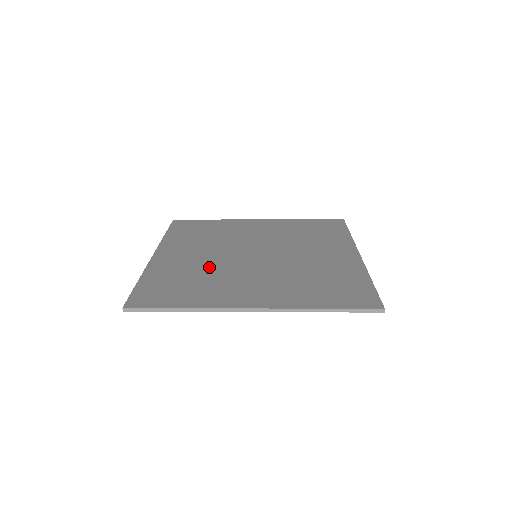
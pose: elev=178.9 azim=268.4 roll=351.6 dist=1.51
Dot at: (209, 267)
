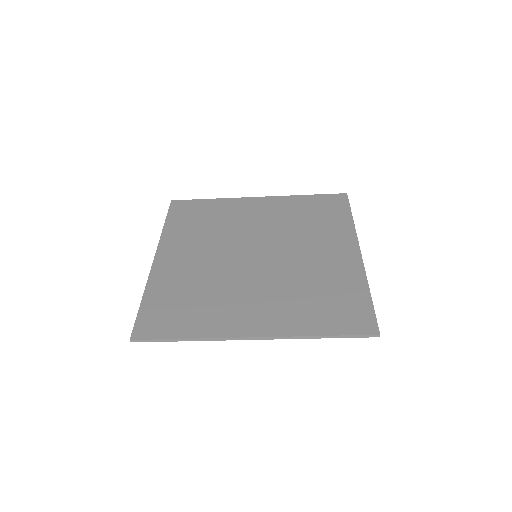
Dot at: (210, 276)
